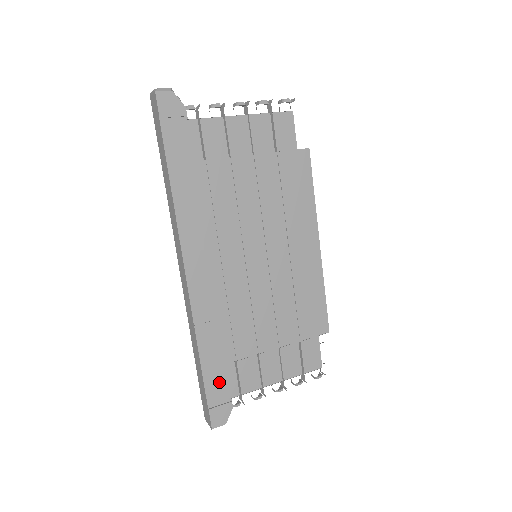
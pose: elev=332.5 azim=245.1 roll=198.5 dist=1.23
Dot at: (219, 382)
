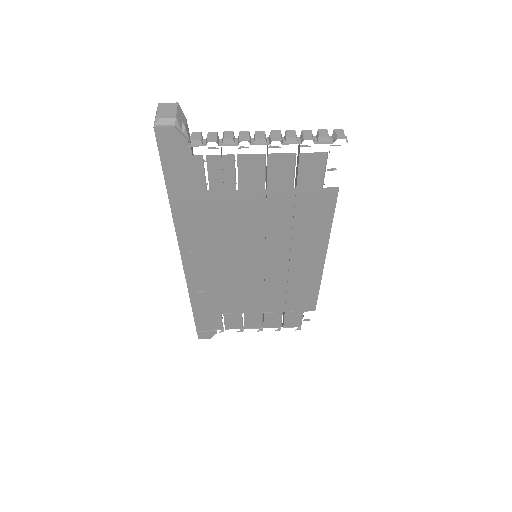
Dot at: (207, 321)
